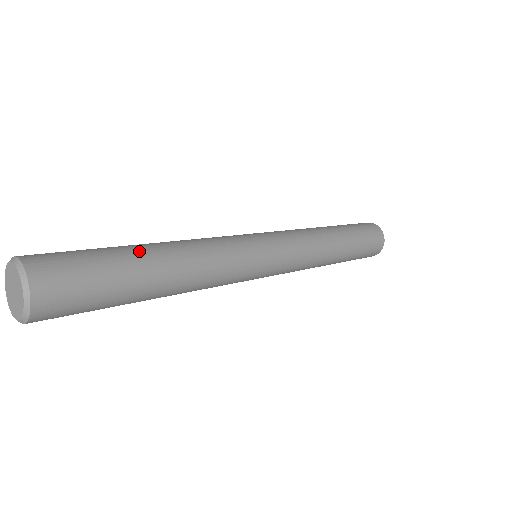
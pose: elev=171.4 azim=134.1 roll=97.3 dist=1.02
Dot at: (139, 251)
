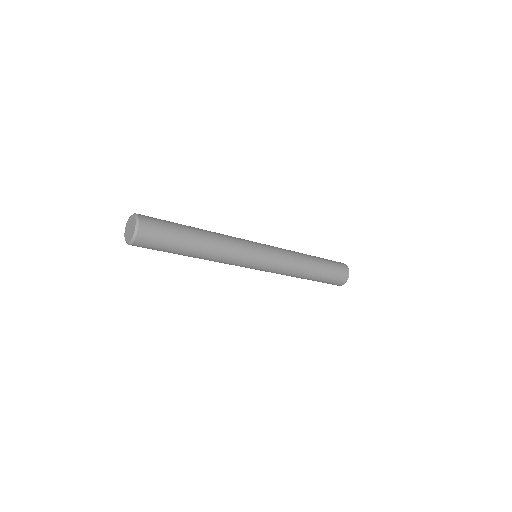
Dot at: (188, 226)
